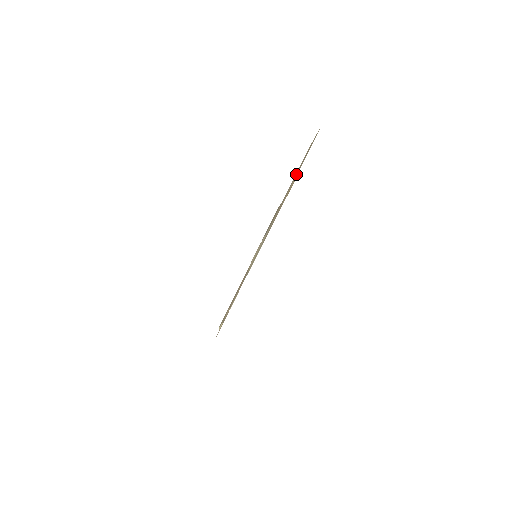
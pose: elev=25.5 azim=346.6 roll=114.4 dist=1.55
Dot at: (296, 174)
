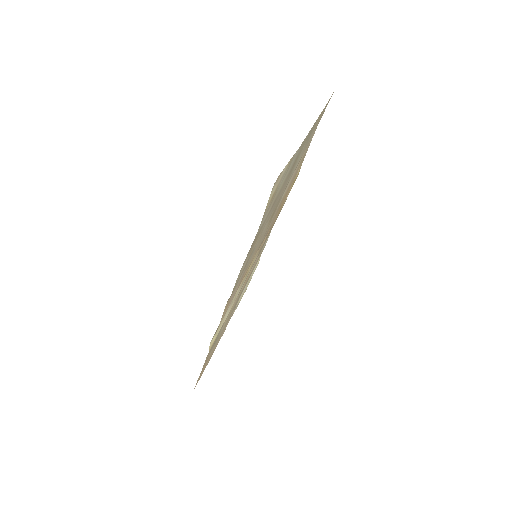
Dot at: occluded
